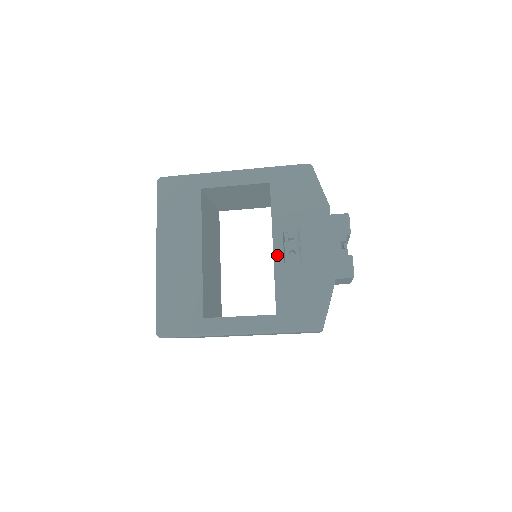
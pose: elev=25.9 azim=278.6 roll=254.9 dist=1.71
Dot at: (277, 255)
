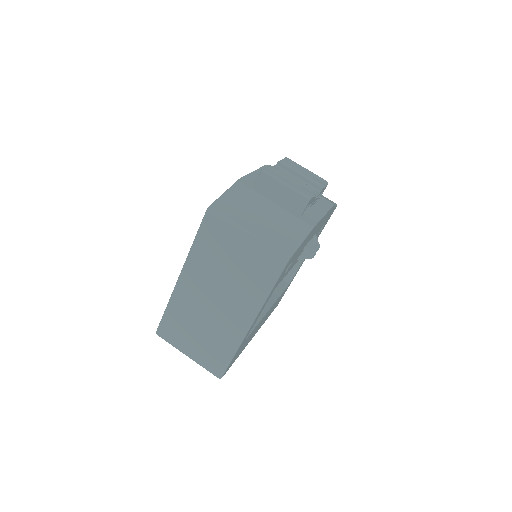
Dot at: occluded
